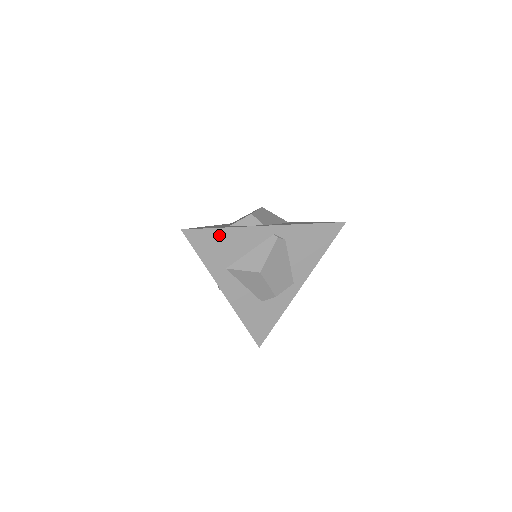
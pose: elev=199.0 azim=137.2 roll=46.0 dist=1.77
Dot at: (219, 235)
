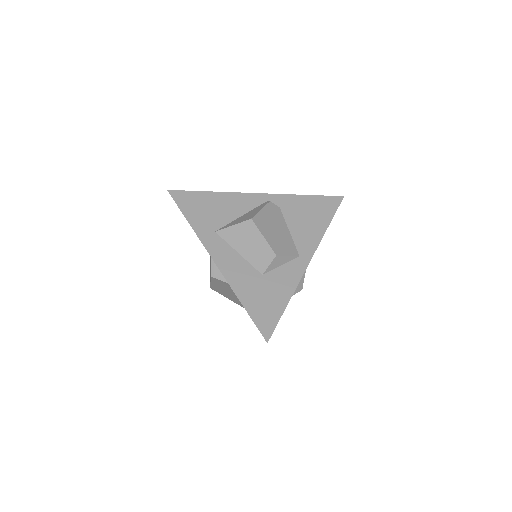
Dot at: (207, 198)
